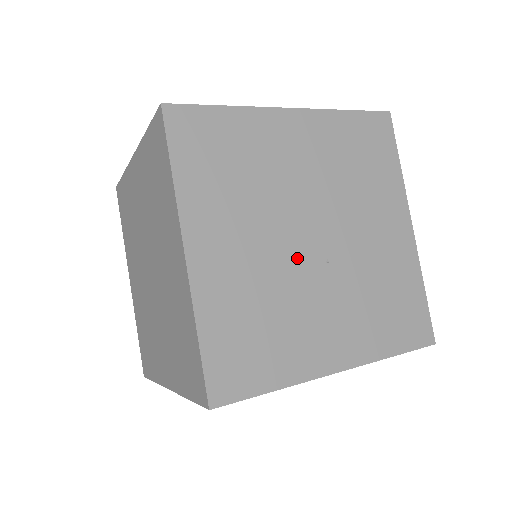
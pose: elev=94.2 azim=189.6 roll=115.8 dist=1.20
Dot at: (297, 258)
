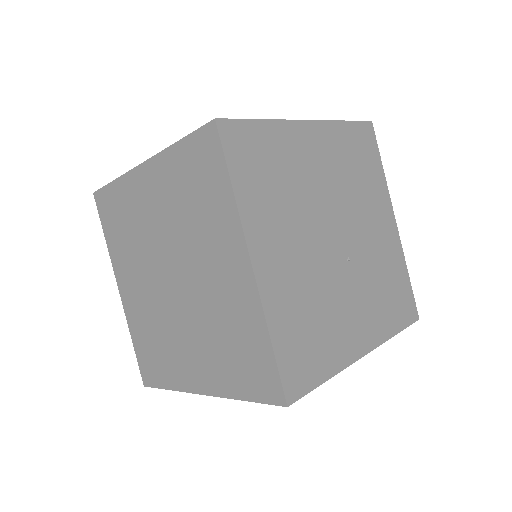
Dot at: (329, 259)
